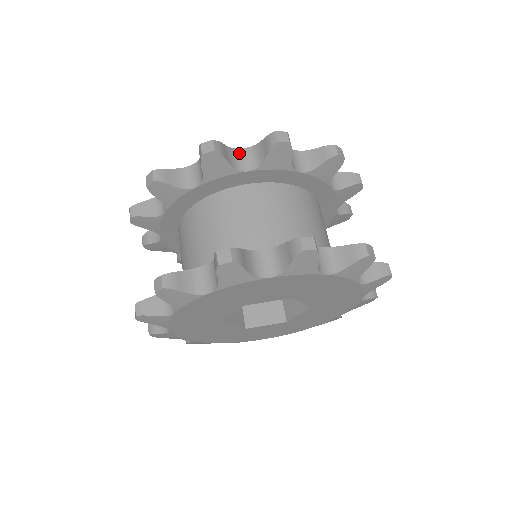
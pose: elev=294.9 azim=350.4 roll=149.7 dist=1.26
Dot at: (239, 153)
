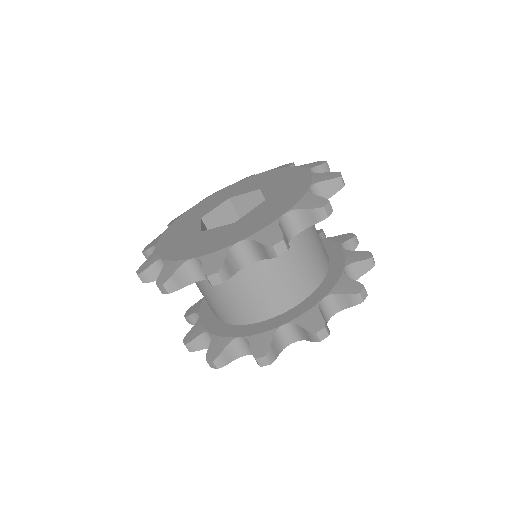
Dot at: (283, 222)
